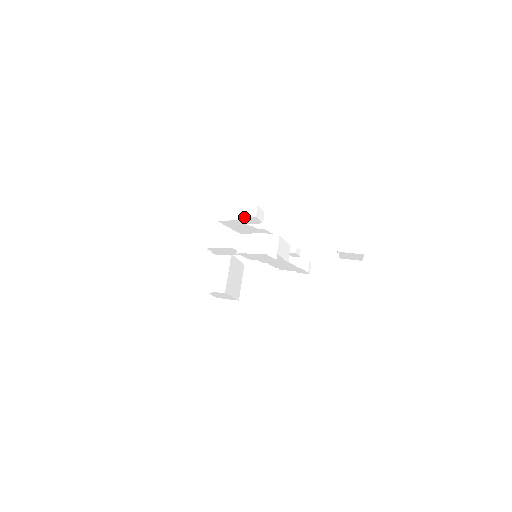
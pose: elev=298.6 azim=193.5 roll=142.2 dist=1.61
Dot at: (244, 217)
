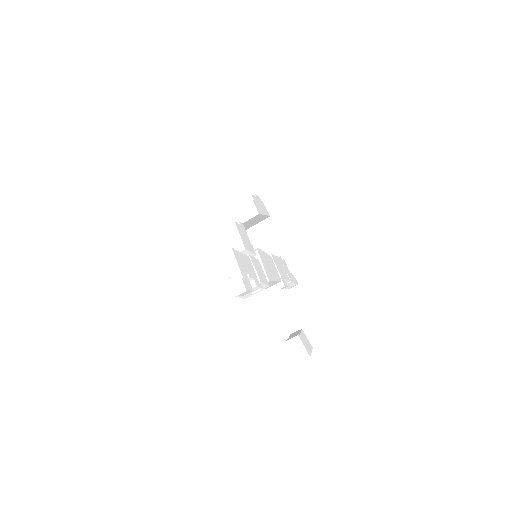
Dot at: (231, 284)
